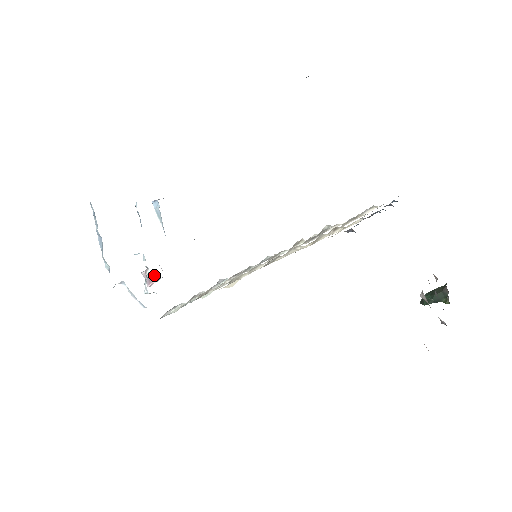
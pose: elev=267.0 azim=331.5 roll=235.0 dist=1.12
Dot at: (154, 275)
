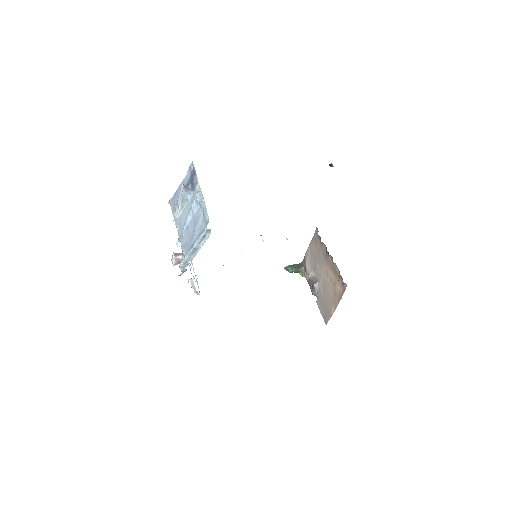
Dot at: occluded
